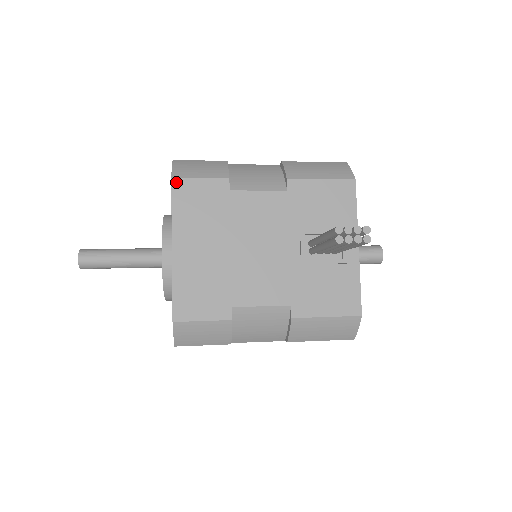
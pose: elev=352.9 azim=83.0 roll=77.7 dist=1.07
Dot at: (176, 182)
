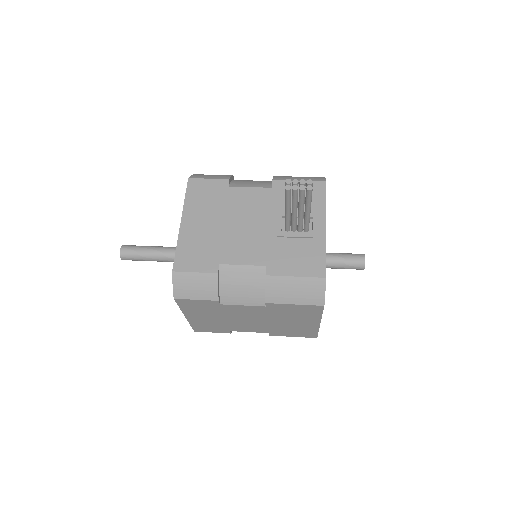
Dot at: (191, 181)
